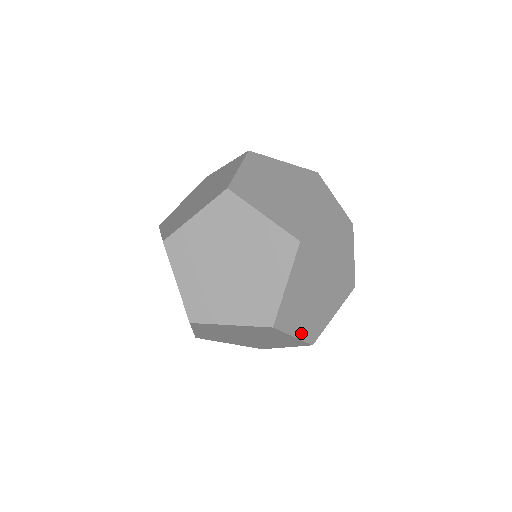
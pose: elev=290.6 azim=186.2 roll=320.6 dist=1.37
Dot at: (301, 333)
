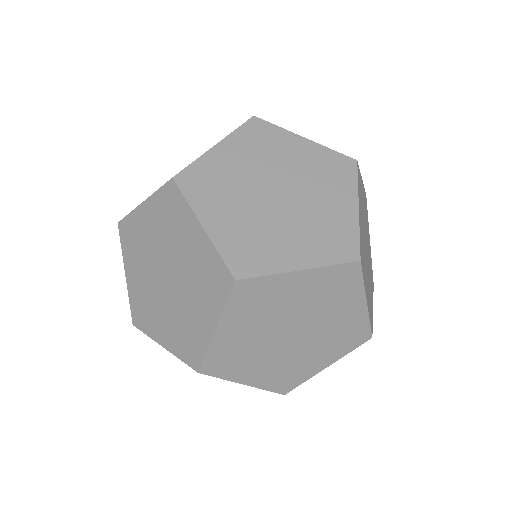
Dot at: occluded
